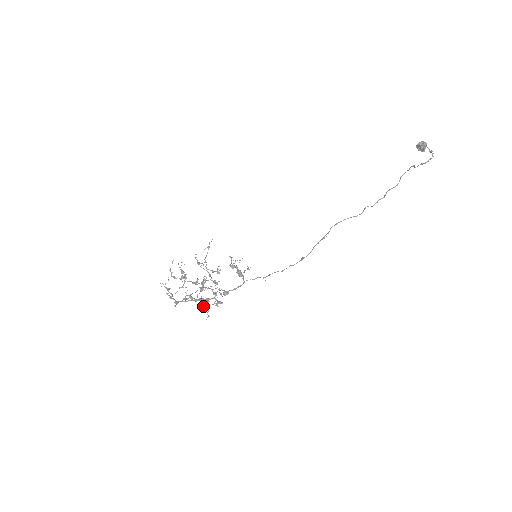
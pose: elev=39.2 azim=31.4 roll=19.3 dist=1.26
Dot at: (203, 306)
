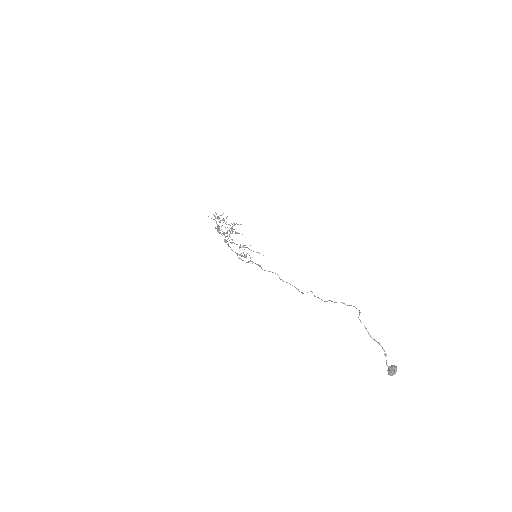
Dot at: occluded
